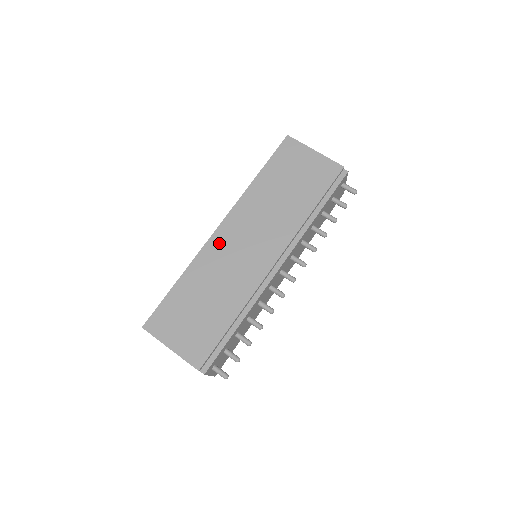
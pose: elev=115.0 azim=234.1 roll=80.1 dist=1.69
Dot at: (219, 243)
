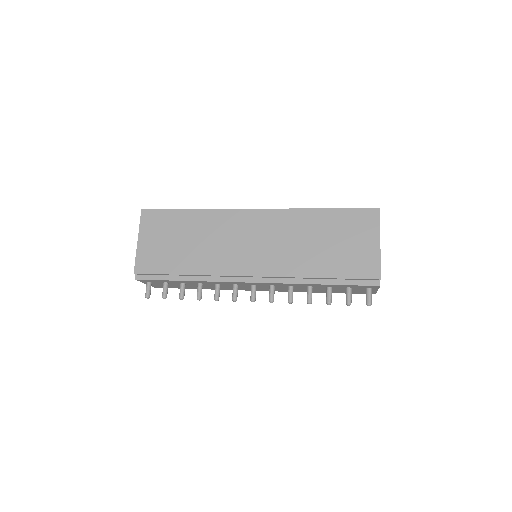
Dot at: (241, 219)
